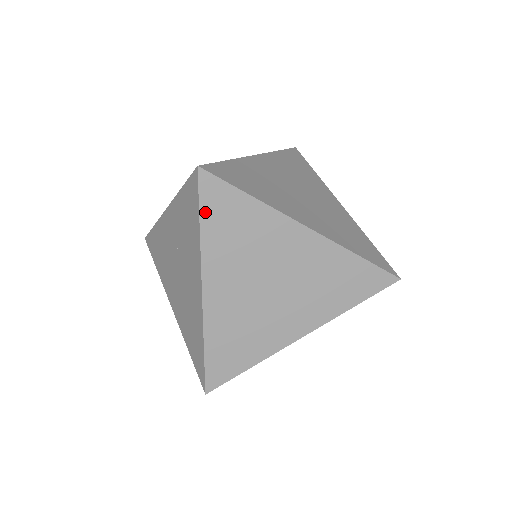
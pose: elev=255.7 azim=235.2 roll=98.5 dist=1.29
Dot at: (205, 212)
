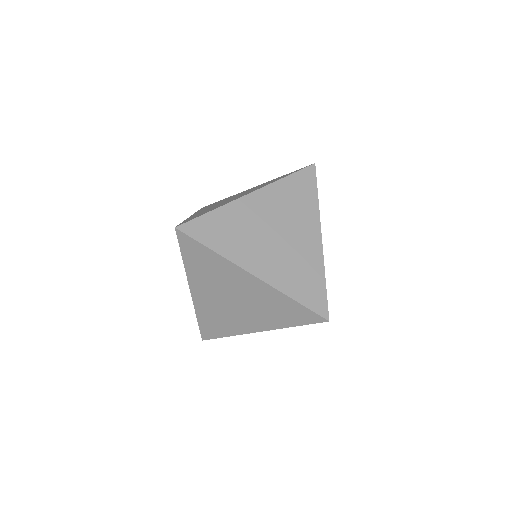
Dot at: (295, 176)
